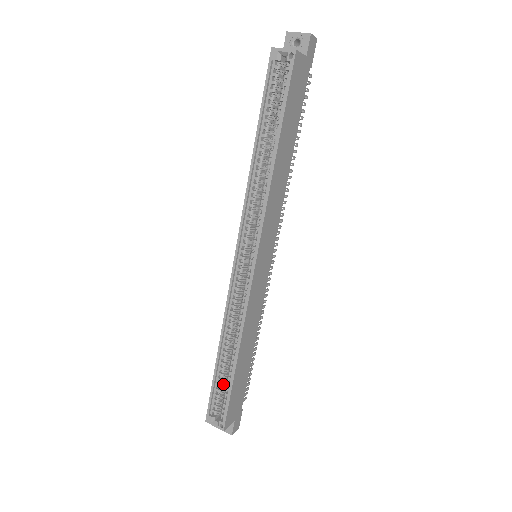
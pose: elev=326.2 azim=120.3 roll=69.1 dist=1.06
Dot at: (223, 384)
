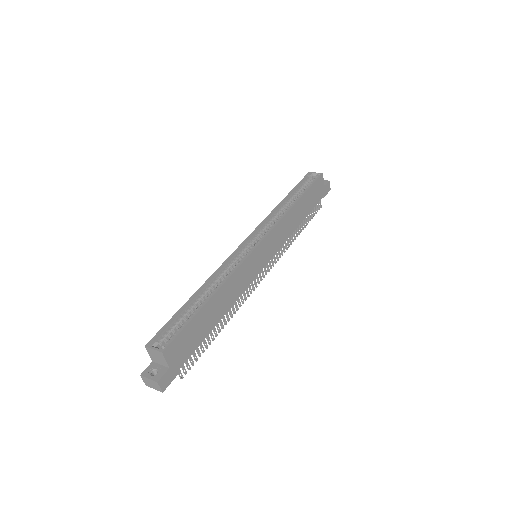
Dot at: (183, 322)
